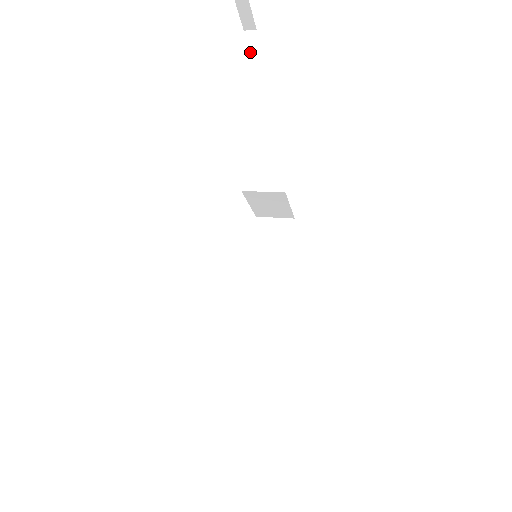
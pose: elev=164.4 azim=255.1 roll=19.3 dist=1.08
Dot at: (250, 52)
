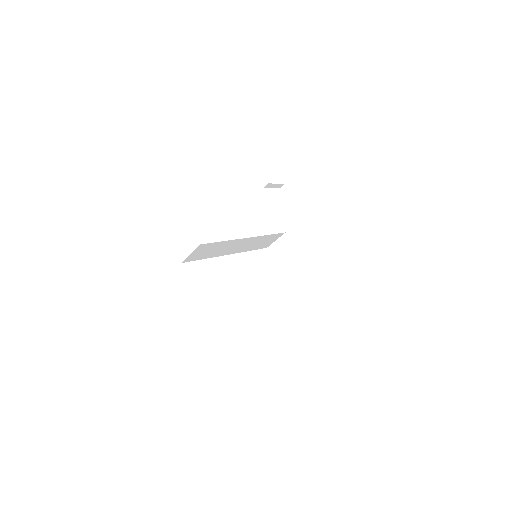
Dot at: occluded
